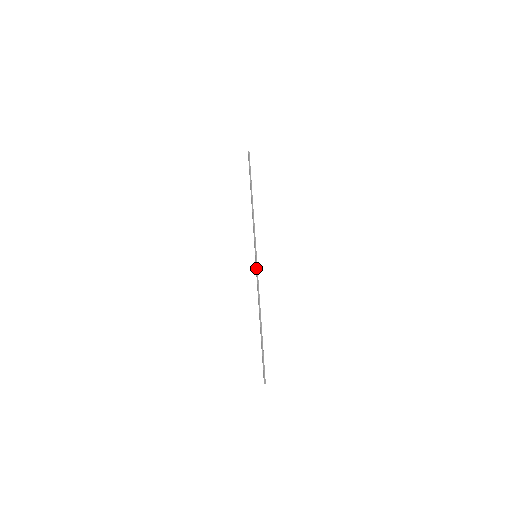
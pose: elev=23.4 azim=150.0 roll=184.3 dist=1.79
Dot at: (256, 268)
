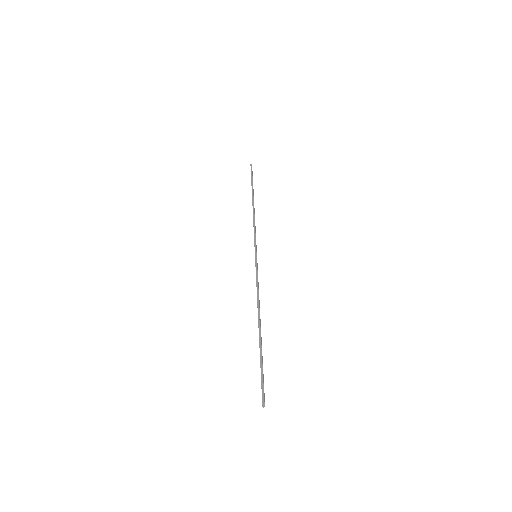
Dot at: occluded
